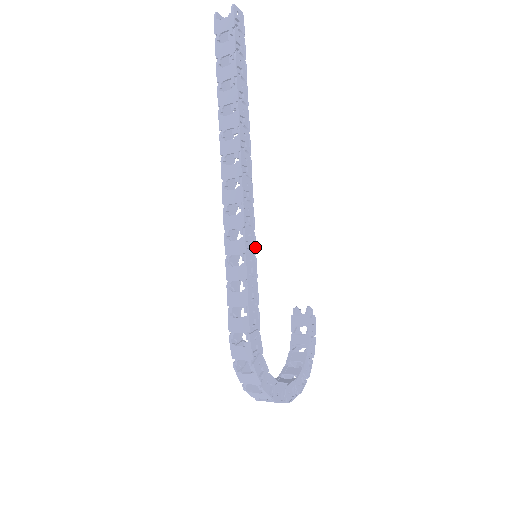
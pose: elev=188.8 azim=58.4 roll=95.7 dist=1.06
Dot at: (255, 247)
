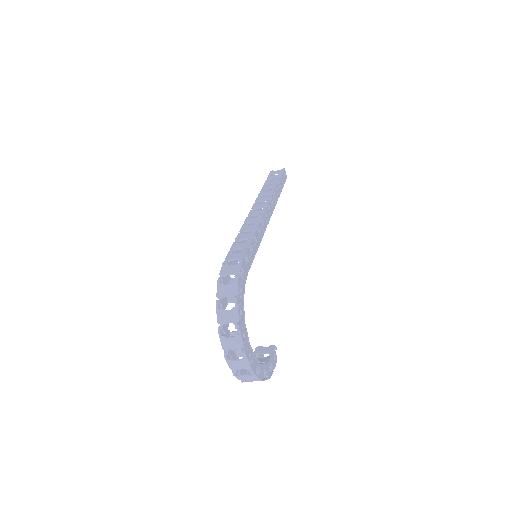
Dot at: occluded
